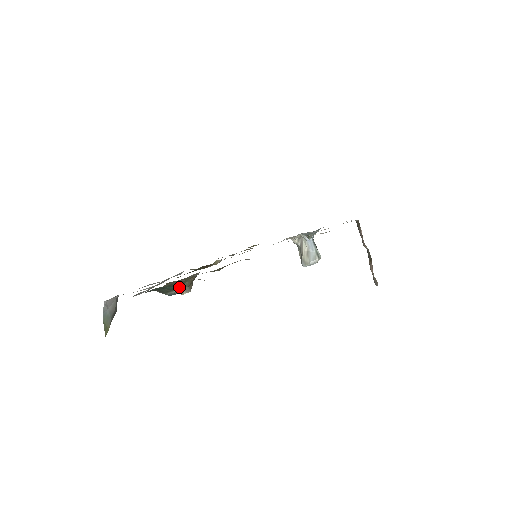
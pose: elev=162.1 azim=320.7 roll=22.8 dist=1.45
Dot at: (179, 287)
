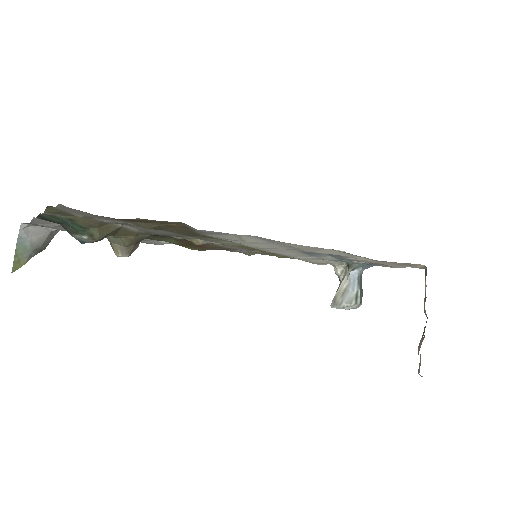
Dot at: (93, 233)
